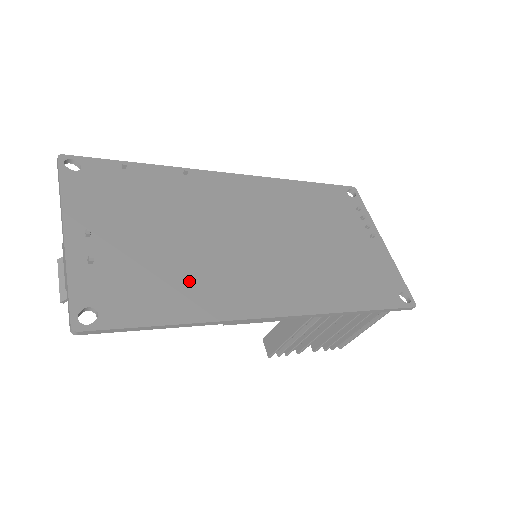
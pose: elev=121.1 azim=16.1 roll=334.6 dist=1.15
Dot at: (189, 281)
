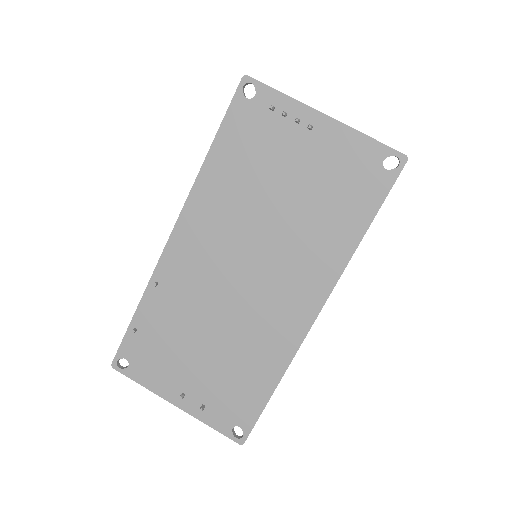
Dot at: (249, 359)
